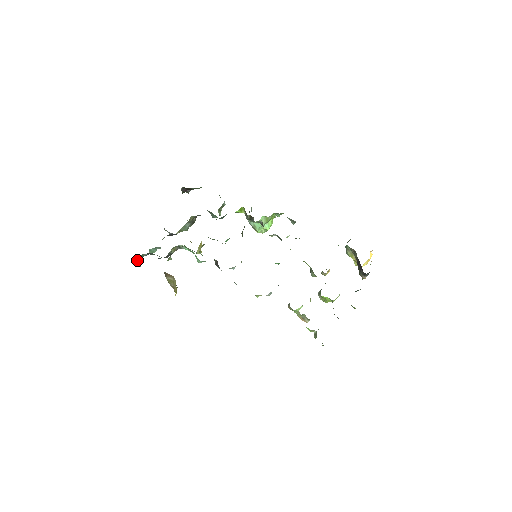
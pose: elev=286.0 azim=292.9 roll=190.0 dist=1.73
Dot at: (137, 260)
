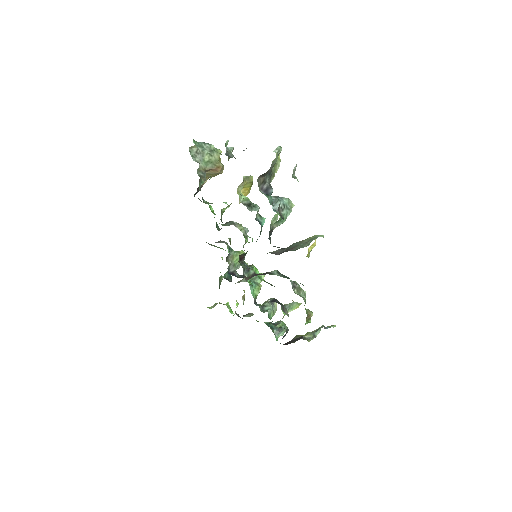
Dot at: (191, 146)
